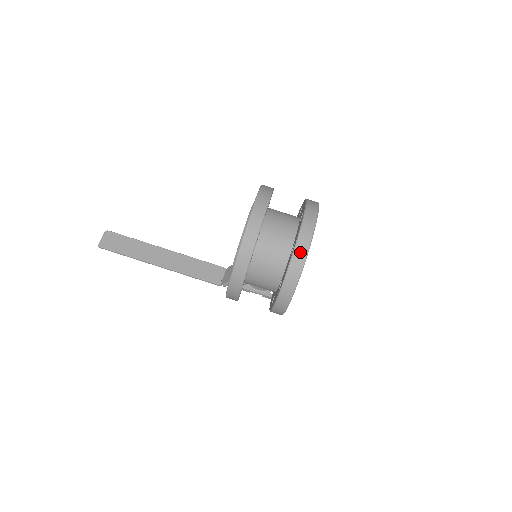
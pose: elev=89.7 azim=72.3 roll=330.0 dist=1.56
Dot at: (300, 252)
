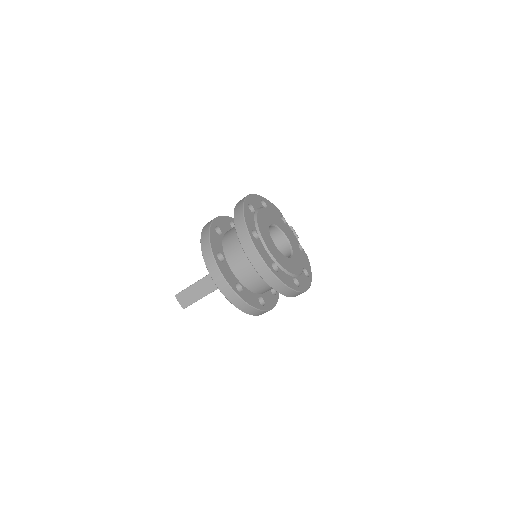
Dot at: (270, 279)
